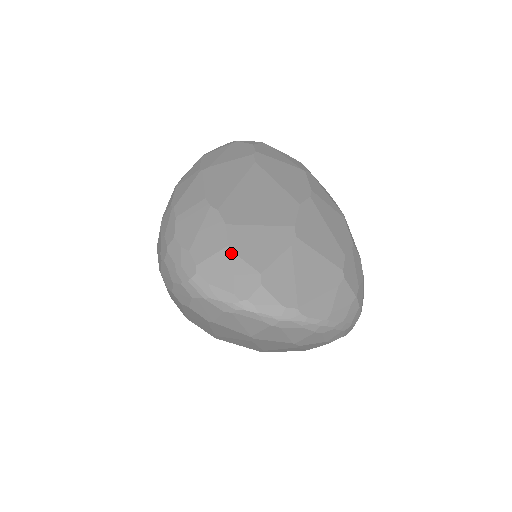
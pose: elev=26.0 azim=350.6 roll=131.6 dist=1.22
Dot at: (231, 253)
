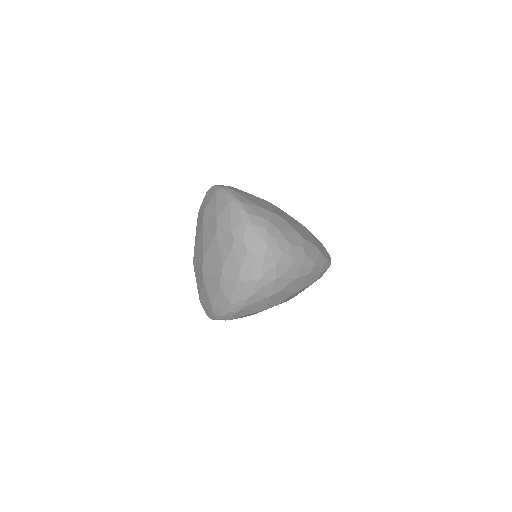
Dot at: occluded
